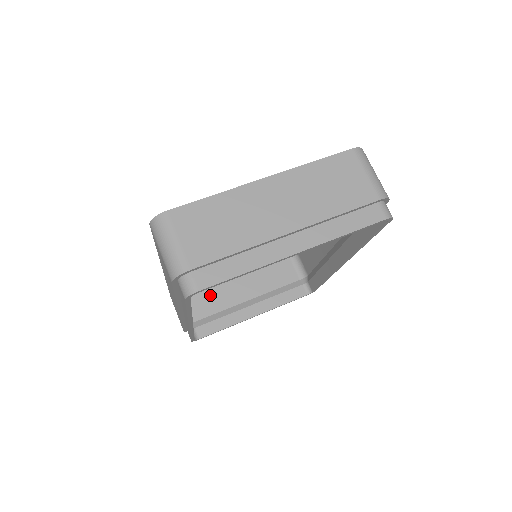
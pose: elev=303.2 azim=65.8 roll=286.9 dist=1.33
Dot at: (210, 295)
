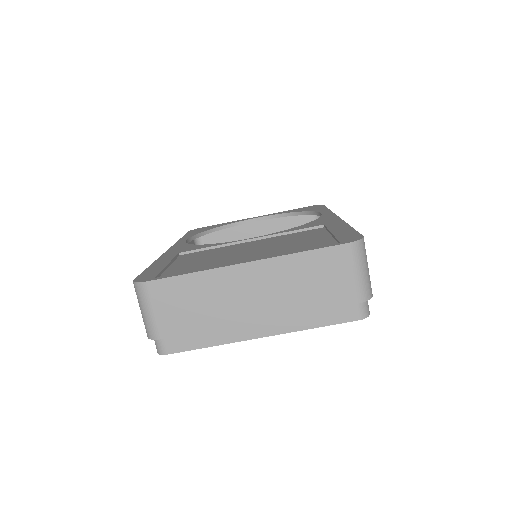
Dot at: (226, 234)
